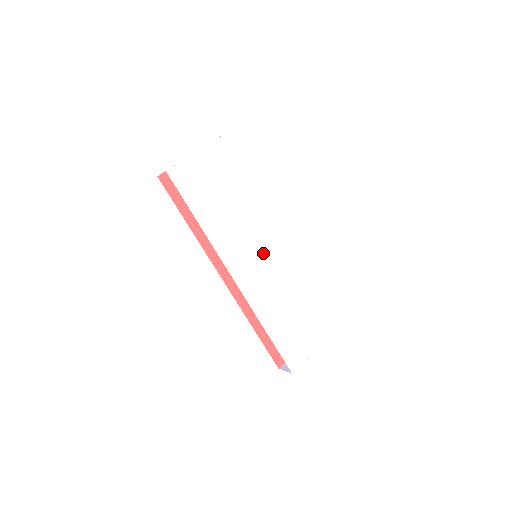
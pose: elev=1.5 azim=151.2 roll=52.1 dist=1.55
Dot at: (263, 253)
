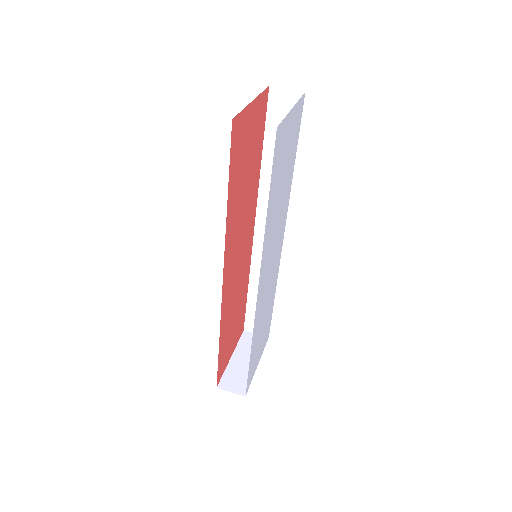
Dot at: (273, 257)
